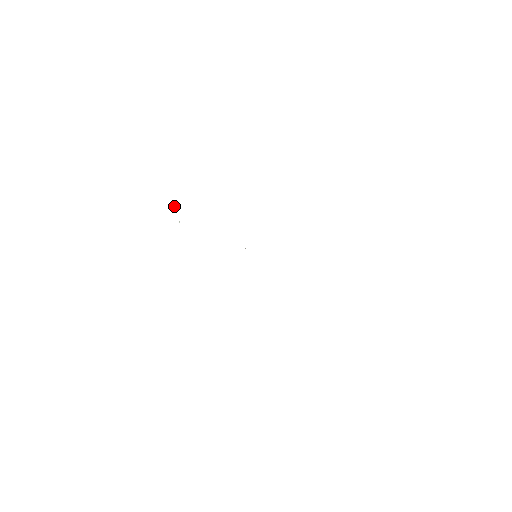
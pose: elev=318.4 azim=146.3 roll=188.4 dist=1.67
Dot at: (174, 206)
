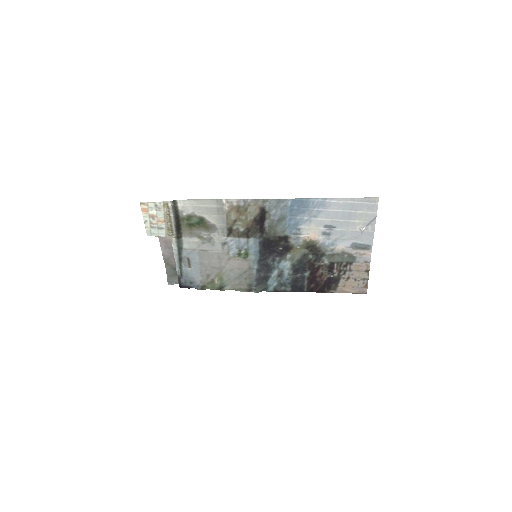
Dot at: occluded
